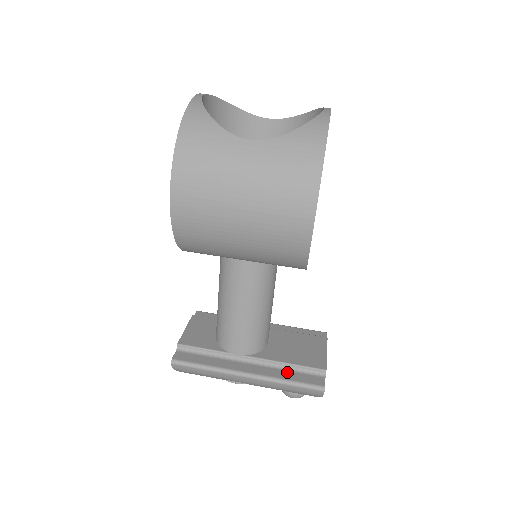
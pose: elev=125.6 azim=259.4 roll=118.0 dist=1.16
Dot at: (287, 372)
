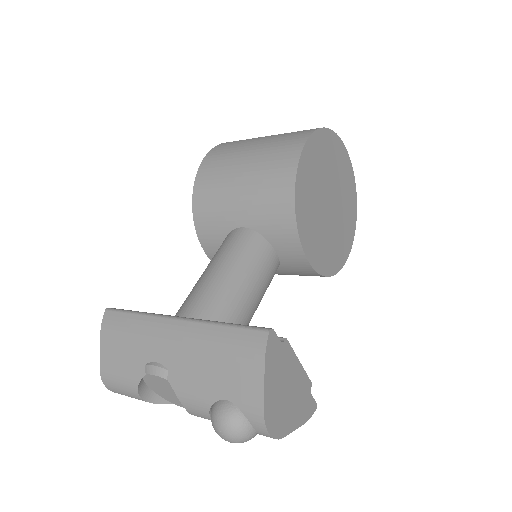
Dot at: occluded
